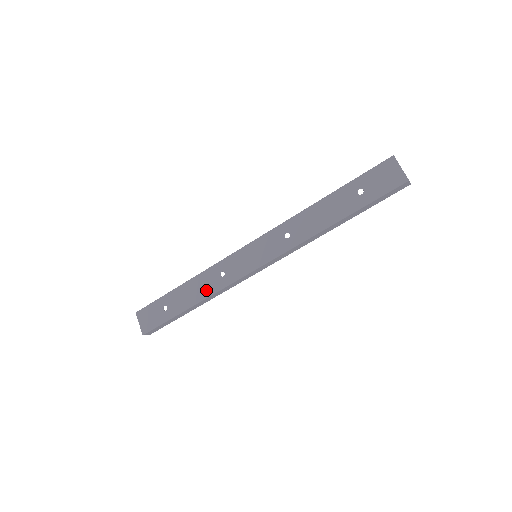
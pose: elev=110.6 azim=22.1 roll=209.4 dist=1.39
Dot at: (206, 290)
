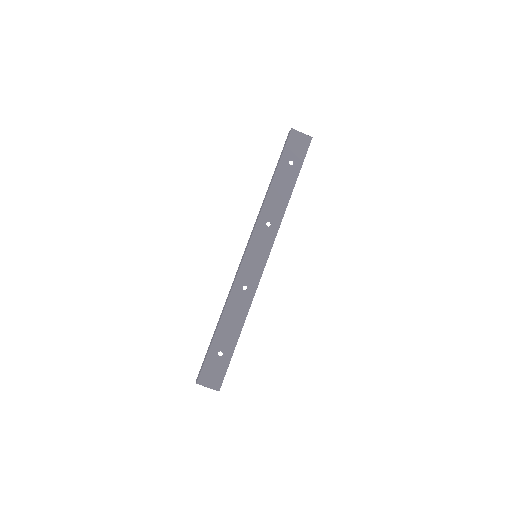
Dot at: (242, 310)
